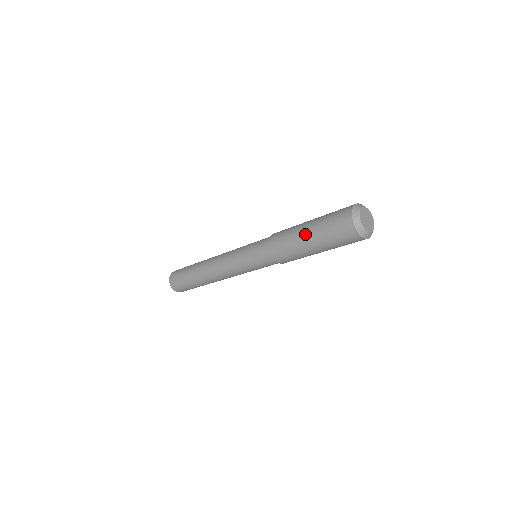
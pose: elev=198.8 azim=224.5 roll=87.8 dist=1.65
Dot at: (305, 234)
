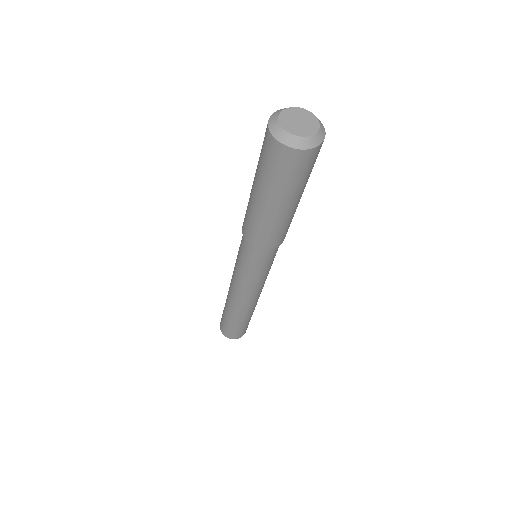
Dot at: occluded
